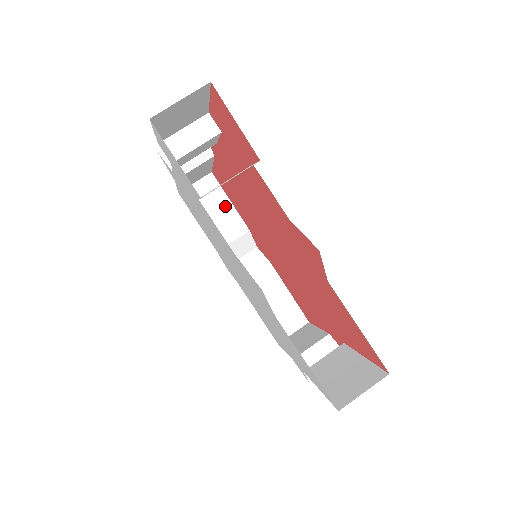
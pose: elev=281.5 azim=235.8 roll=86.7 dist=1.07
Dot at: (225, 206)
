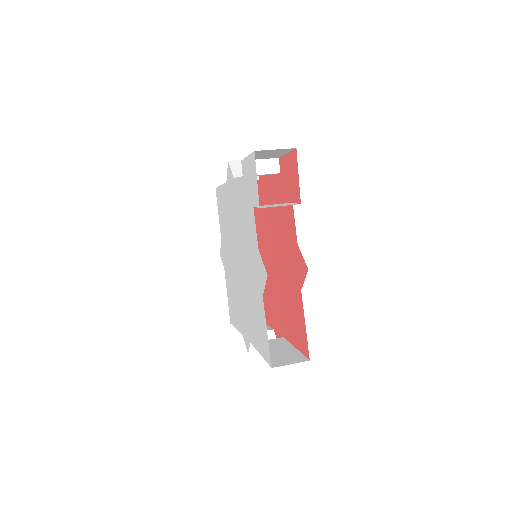
Dot at: occluded
